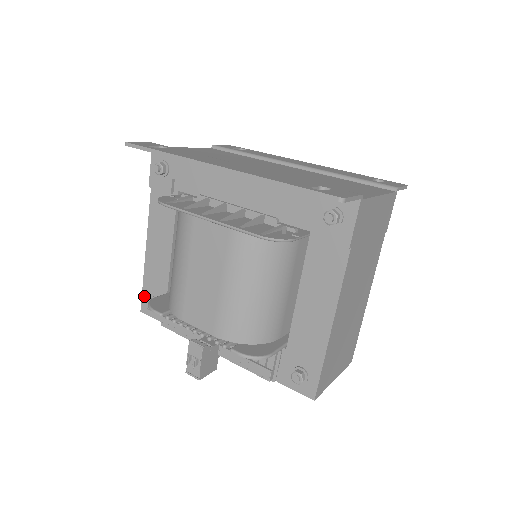
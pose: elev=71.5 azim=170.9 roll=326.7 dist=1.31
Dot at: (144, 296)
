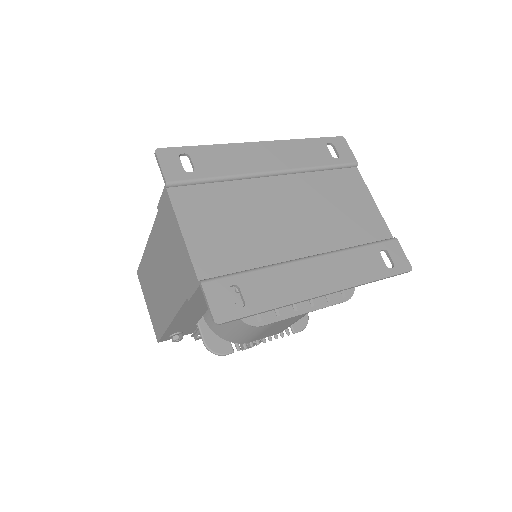
Dot at: (164, 337)
